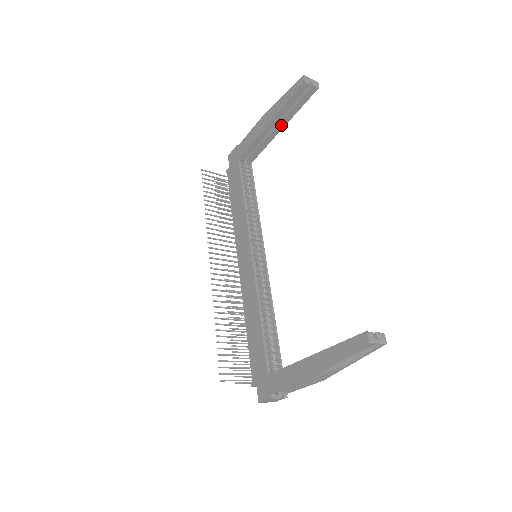
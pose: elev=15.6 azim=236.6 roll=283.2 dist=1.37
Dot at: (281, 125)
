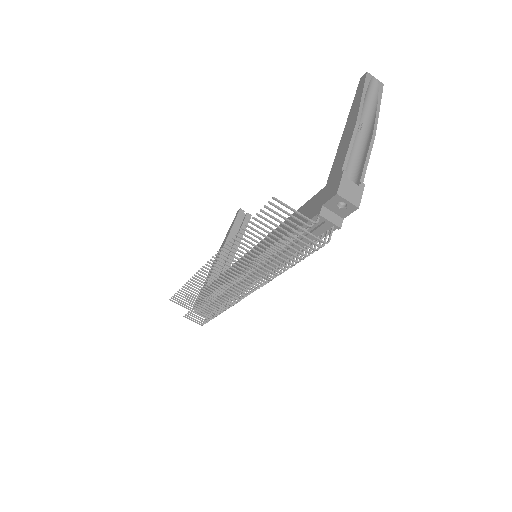
Dot at: (234, 249)
